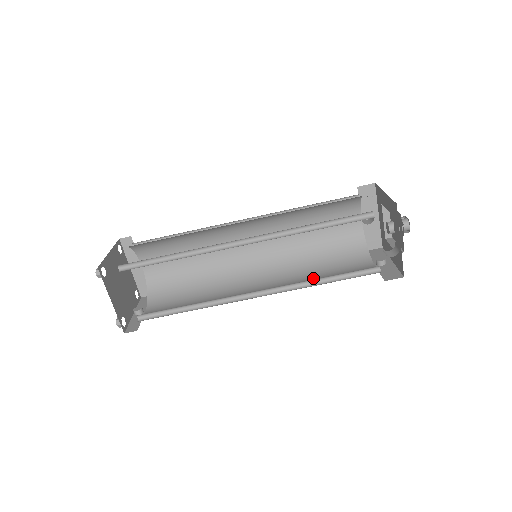
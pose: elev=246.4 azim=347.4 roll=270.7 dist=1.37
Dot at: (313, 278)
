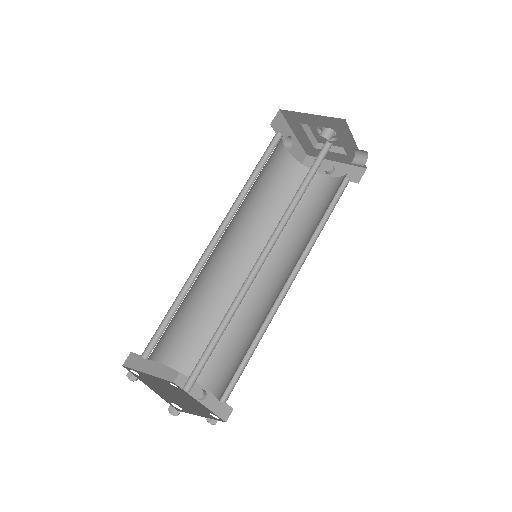
Dot at: (300, 228)
